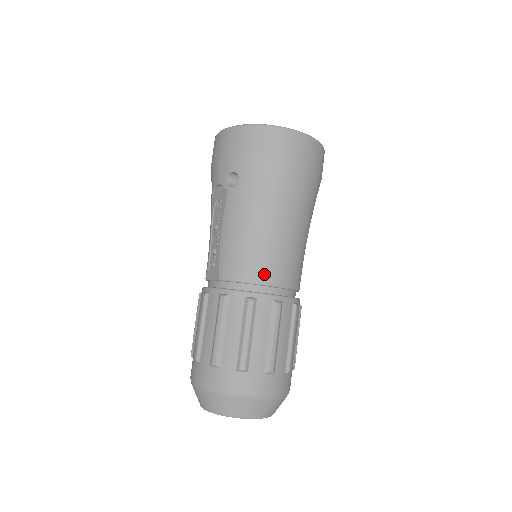
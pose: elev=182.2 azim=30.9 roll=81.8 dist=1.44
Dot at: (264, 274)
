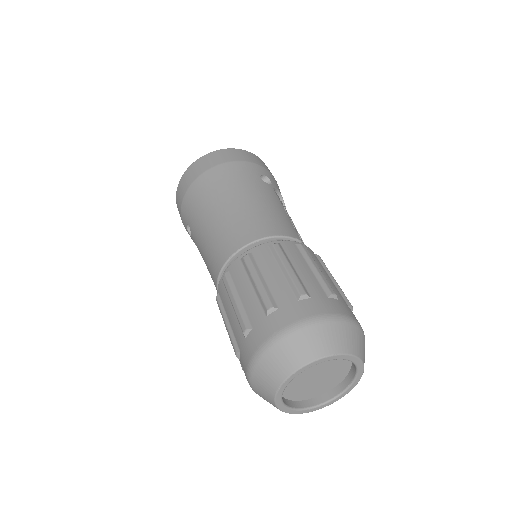
Dot at: (226, 252)
